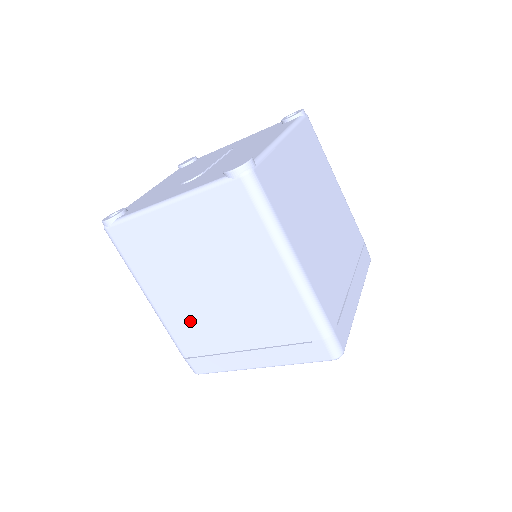
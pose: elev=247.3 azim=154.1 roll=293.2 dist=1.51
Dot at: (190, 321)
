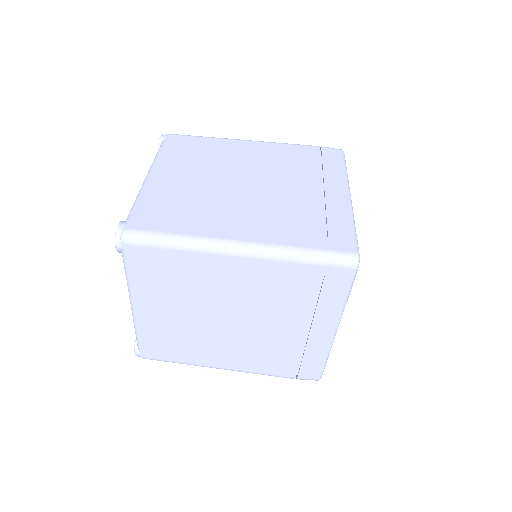
Dot at: (256, 354)
